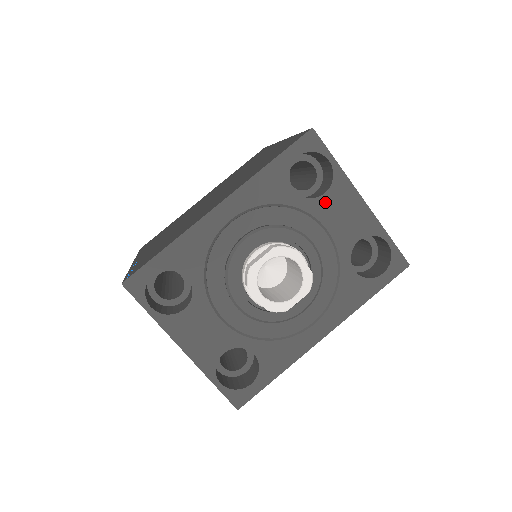
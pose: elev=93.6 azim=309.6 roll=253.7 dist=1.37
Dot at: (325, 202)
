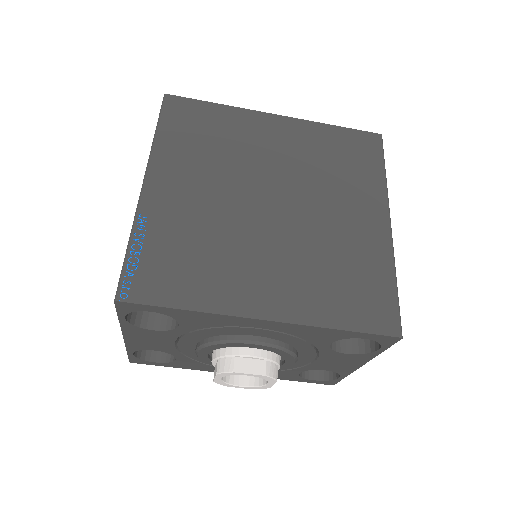
Dot at: (339, 355)
